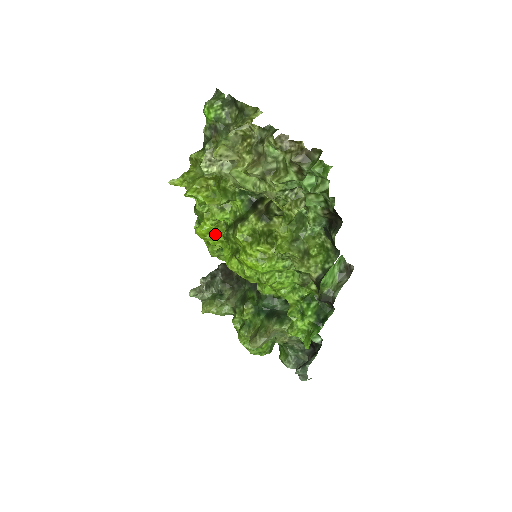
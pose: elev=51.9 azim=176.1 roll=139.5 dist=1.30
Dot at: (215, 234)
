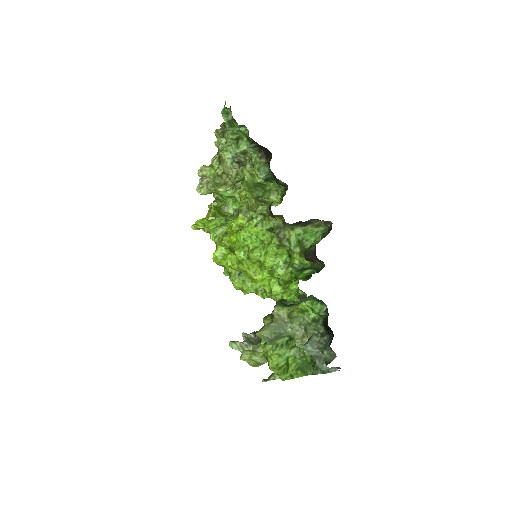
Dot at: (226, 255)
